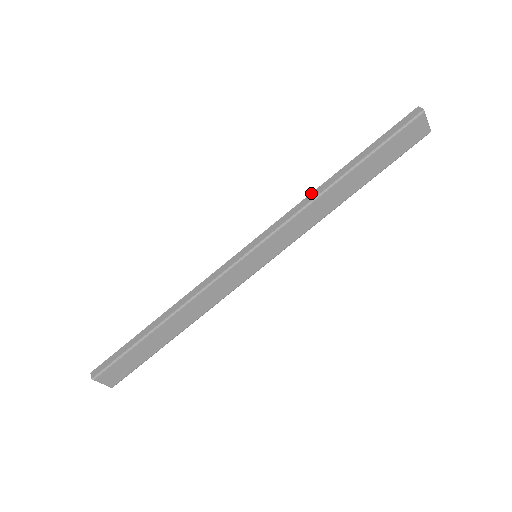
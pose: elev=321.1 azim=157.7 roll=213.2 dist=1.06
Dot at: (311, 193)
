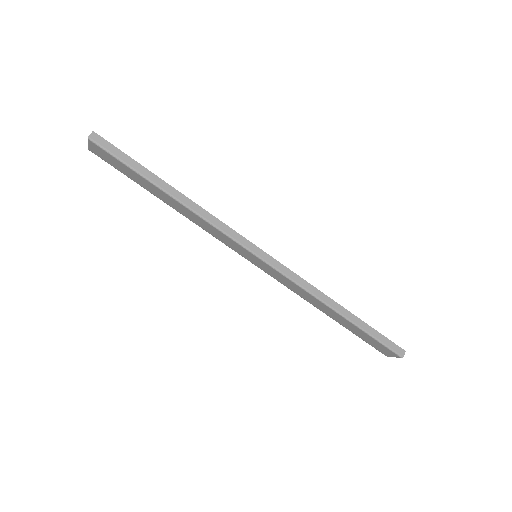
Dot at: occluded
